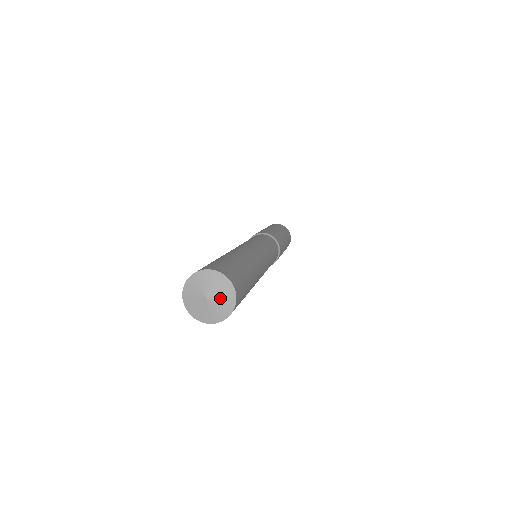
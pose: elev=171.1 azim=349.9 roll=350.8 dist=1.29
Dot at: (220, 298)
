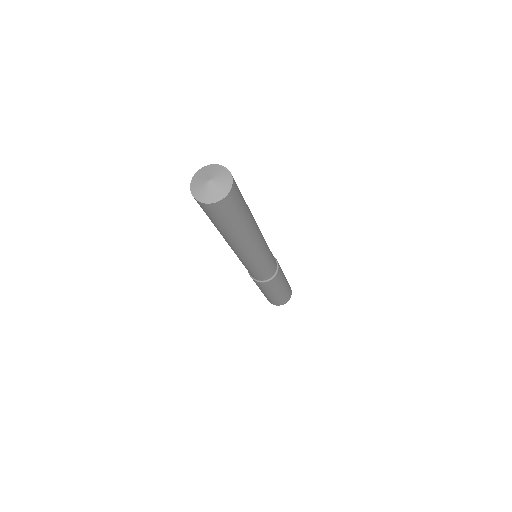
Dot at: (219, 184)
